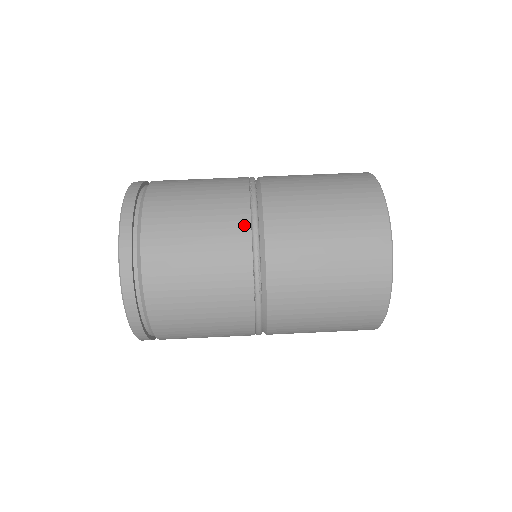
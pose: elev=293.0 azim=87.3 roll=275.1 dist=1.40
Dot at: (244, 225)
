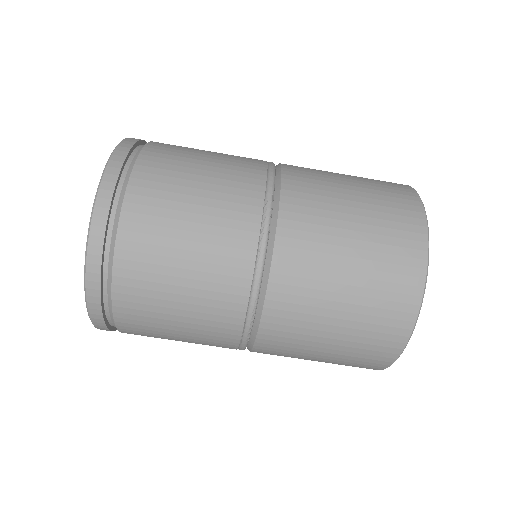
Dot at: (244, 275)
